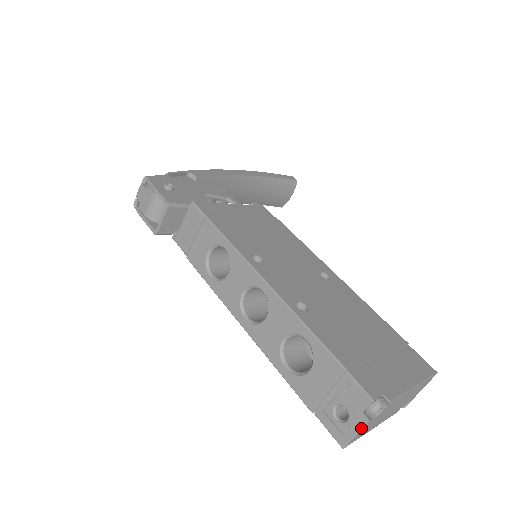
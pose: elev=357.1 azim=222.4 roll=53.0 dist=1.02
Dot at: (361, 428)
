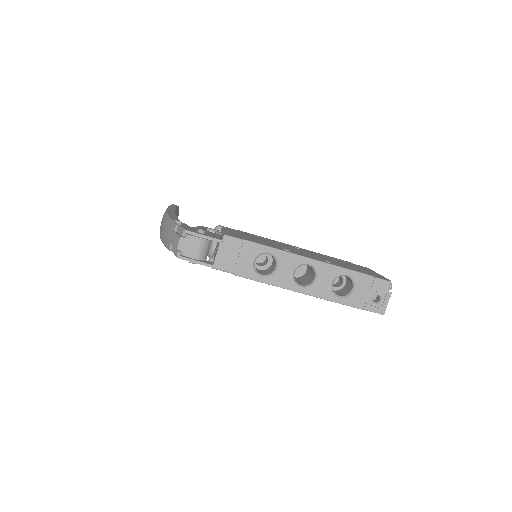
Dot at: occluded
